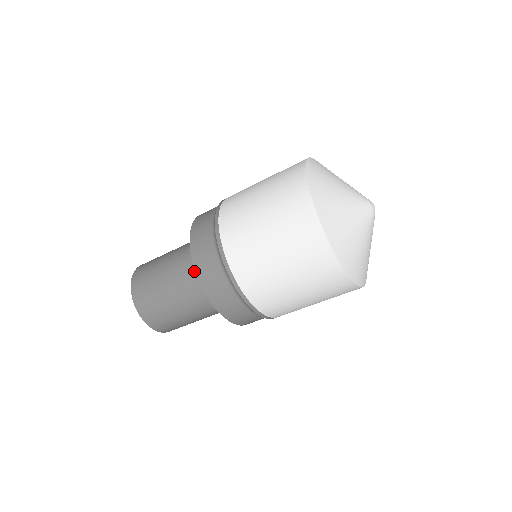
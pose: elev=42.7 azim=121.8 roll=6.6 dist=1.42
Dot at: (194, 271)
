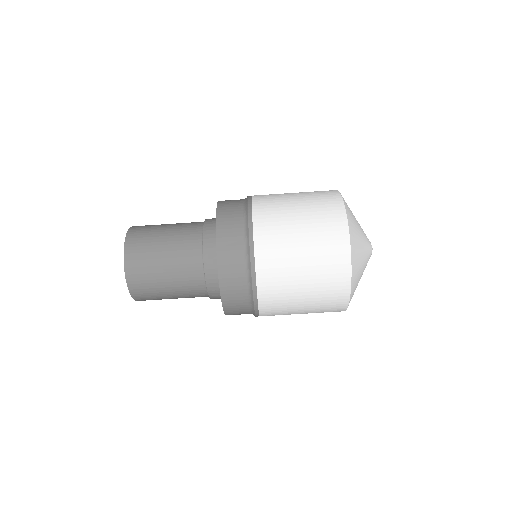
Dot at: (206, 254)
